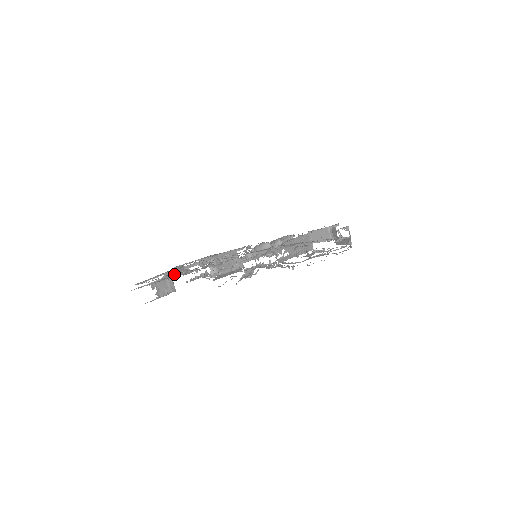
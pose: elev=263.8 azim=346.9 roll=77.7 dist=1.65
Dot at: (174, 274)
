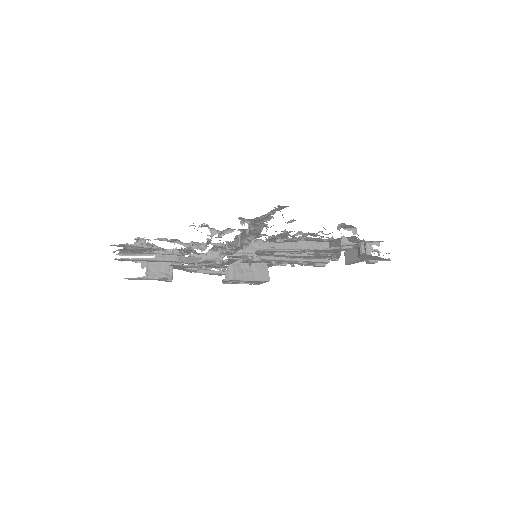
Dot at: (141, 243)
